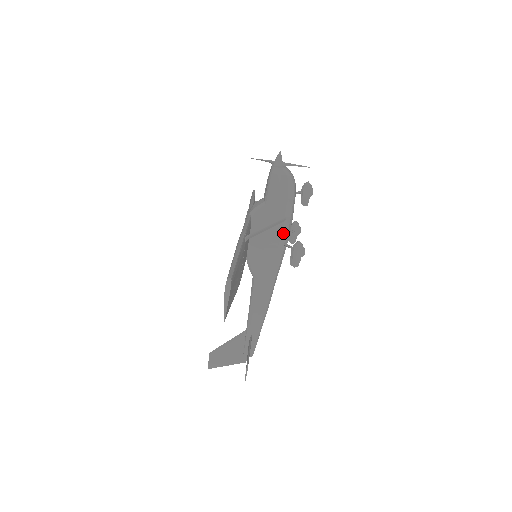
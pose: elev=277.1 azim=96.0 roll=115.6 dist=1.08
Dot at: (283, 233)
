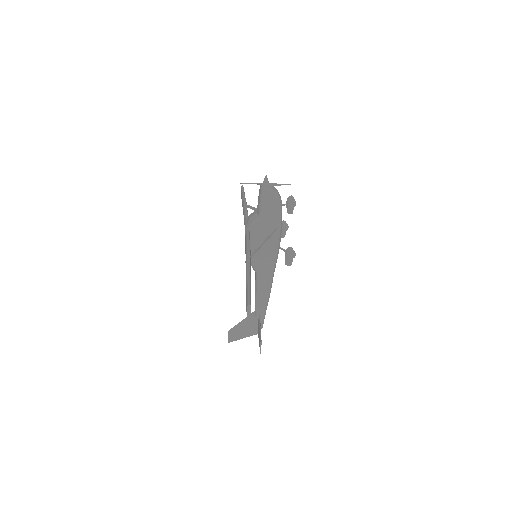
Dot at: (276, 239)
